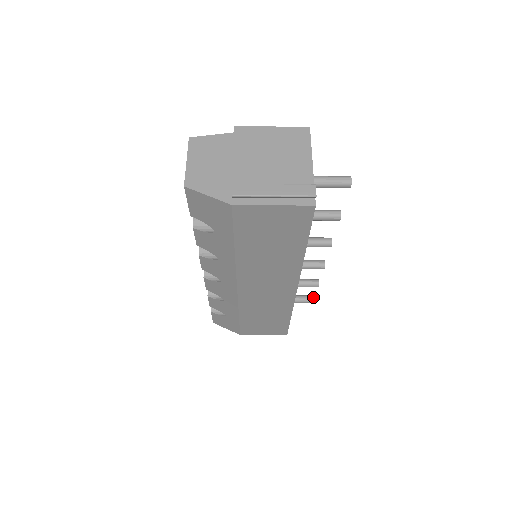
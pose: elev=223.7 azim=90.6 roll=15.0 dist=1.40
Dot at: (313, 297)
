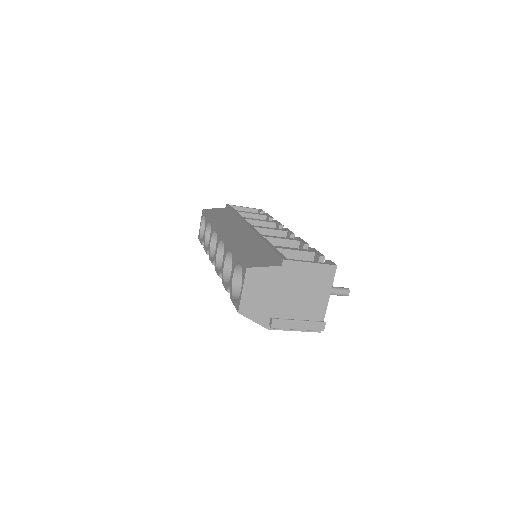
Dot at: occluded
